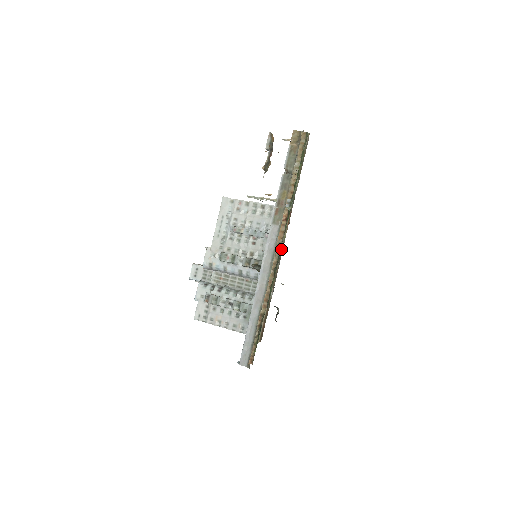
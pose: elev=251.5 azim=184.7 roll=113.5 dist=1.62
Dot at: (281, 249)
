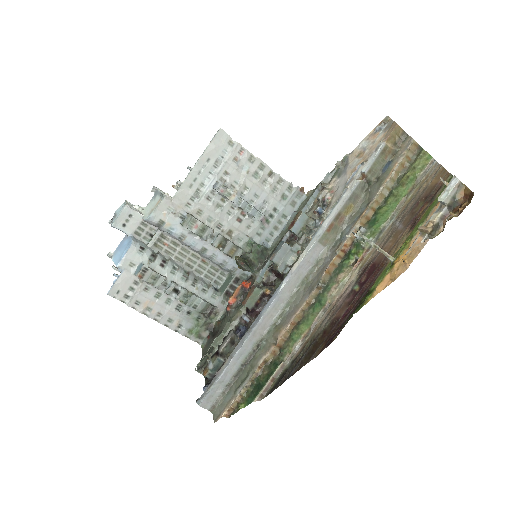
Dot at: (332, 294)
